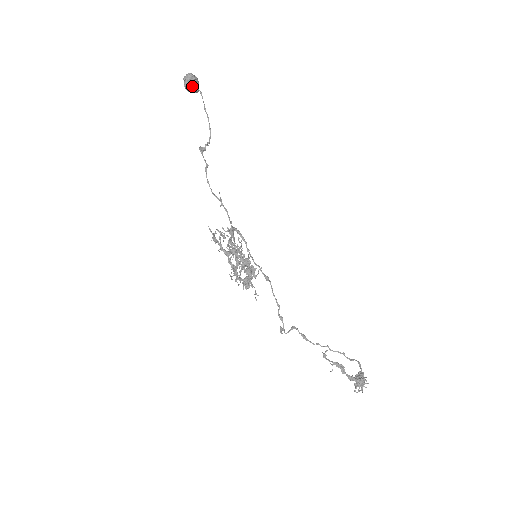
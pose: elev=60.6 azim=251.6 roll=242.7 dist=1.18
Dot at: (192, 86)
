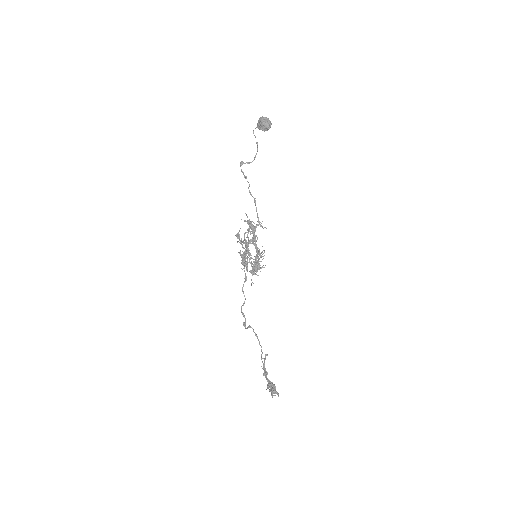
Dot at: occluded
